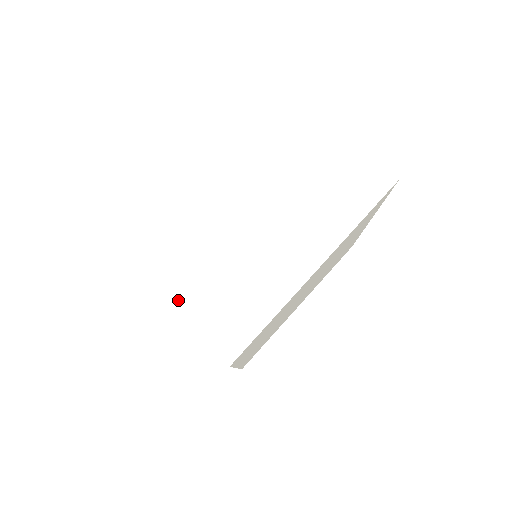
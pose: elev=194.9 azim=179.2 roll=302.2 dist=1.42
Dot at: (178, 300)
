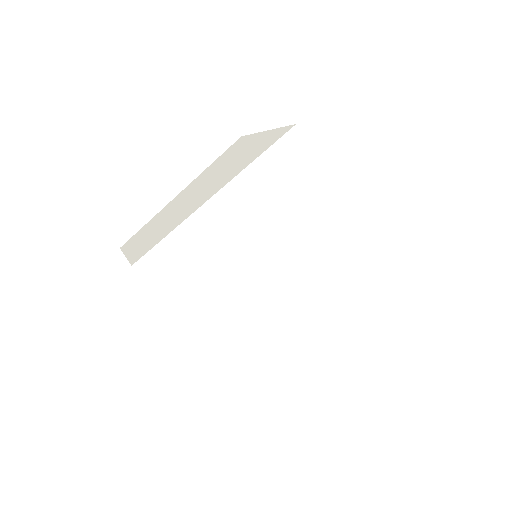
Dot at: (139, 242)
